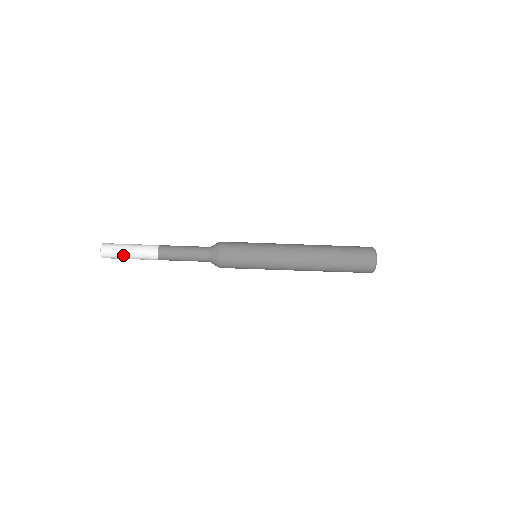
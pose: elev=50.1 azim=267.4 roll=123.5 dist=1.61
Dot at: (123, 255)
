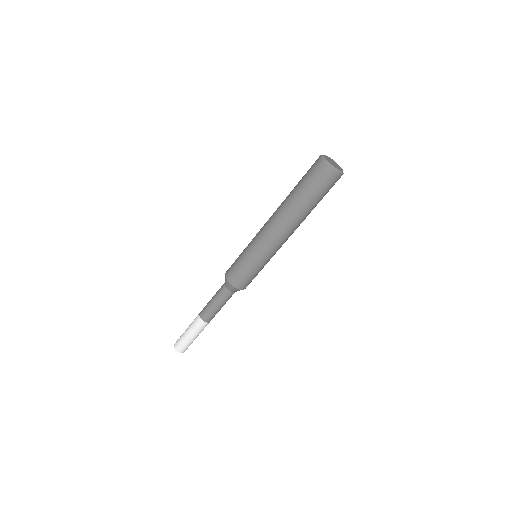
Dot at: (189, 341)
